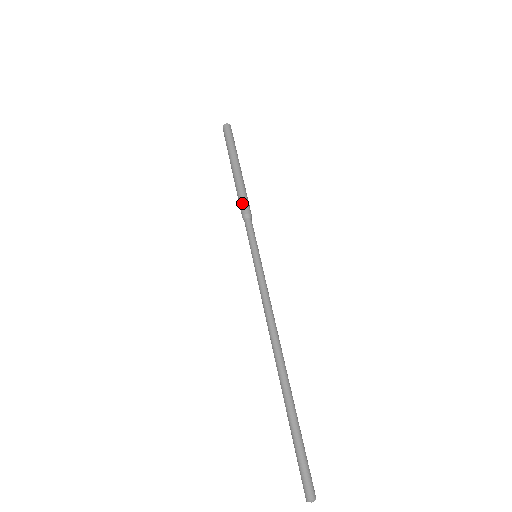
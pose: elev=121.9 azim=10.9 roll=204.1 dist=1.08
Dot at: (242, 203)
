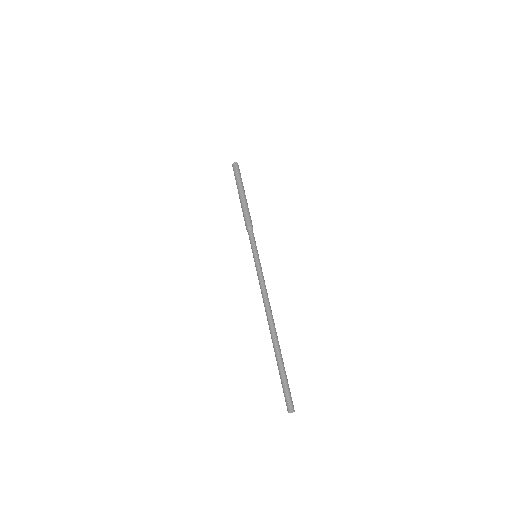
Dot at: (246, 219)
